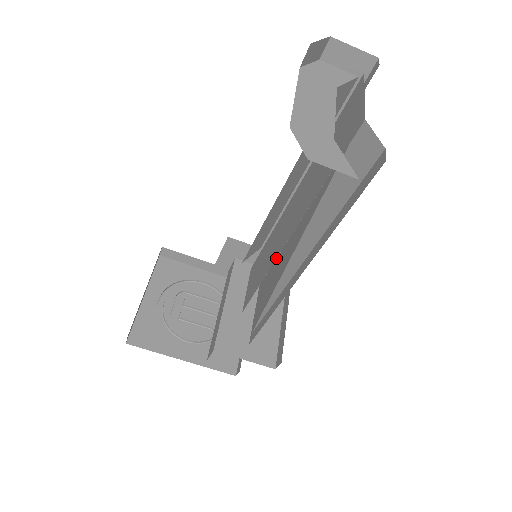
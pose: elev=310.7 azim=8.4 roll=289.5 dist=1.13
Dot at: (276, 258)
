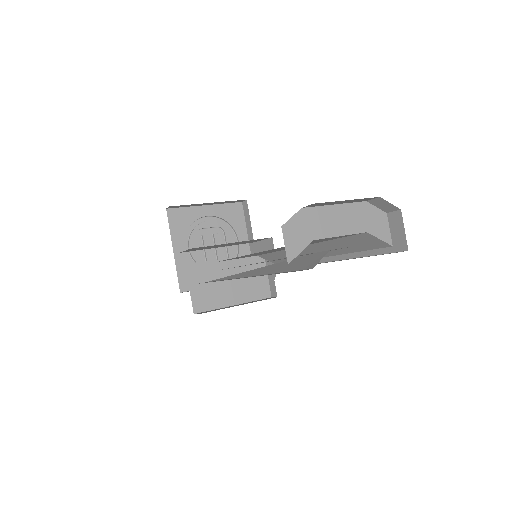
Dot at: occluded
